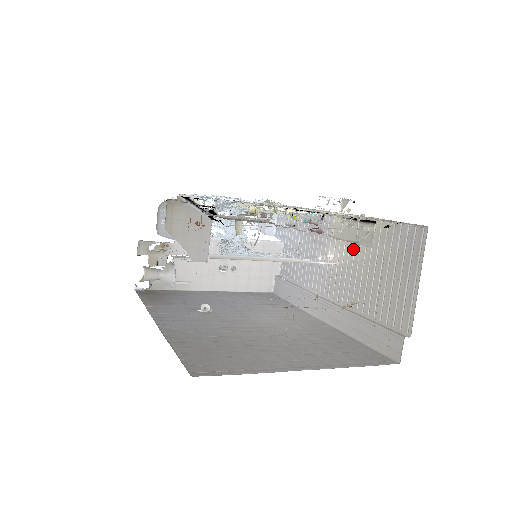
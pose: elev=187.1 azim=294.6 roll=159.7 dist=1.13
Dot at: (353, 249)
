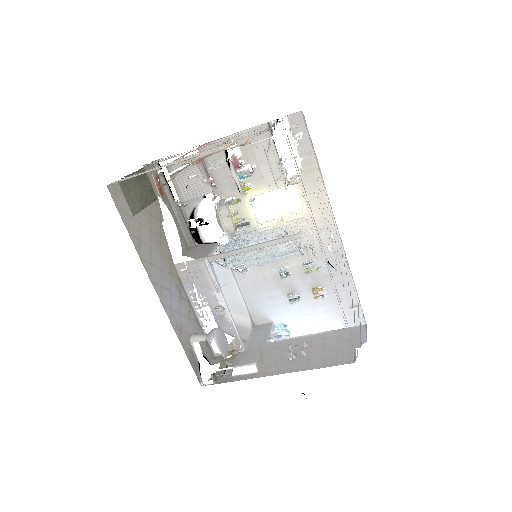
Dot at: occluded
